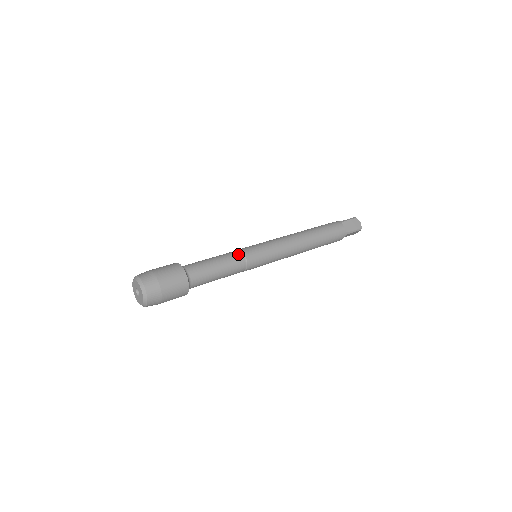
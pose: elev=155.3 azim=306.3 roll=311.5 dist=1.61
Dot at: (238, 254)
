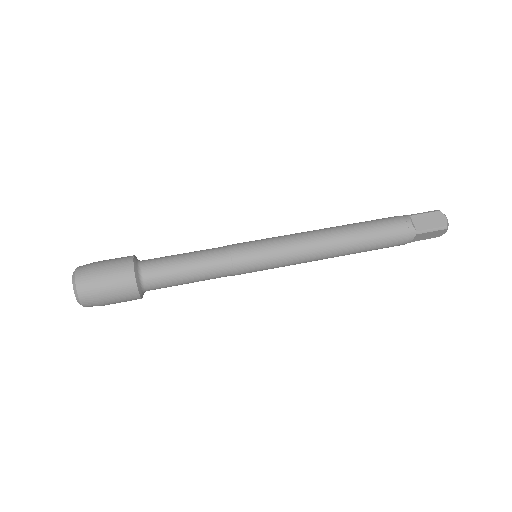
Dot at: (221, 250)
